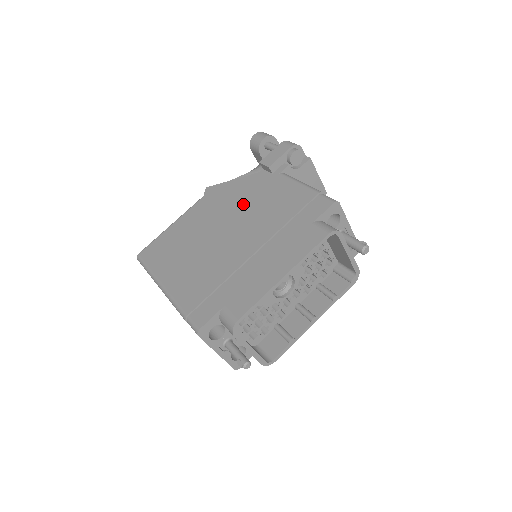
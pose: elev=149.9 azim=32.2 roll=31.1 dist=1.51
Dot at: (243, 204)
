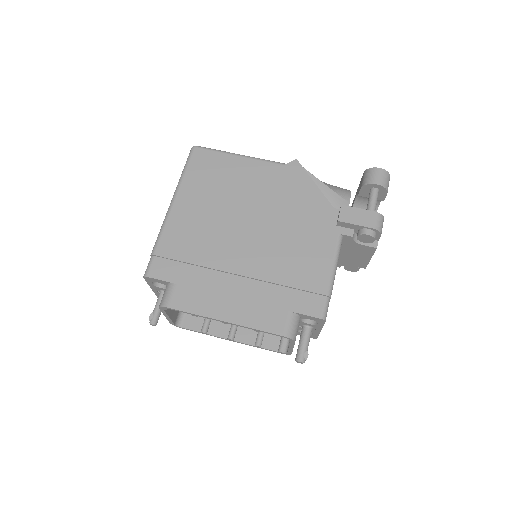
Dot at: (288, 220)
